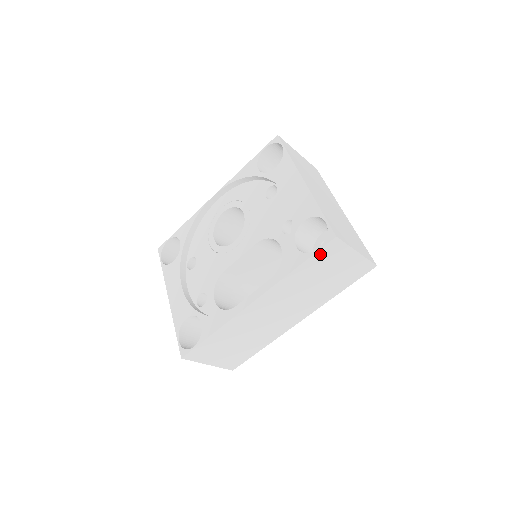
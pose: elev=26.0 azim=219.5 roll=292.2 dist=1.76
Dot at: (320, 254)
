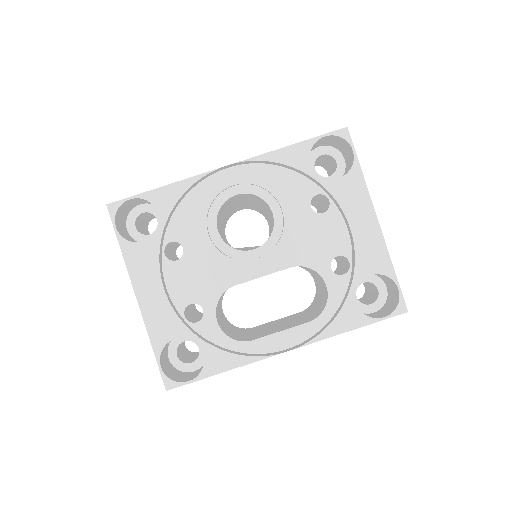
Dot at: occluded
